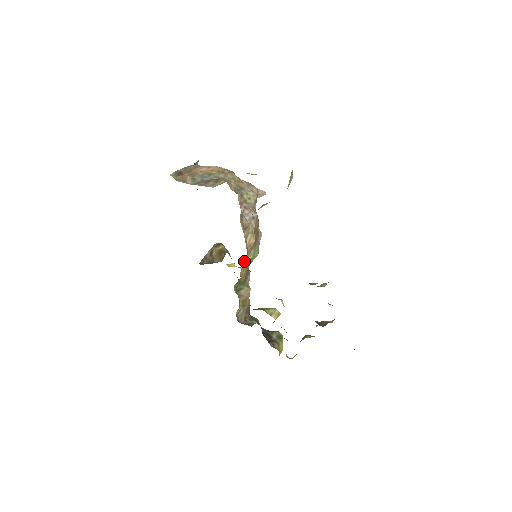
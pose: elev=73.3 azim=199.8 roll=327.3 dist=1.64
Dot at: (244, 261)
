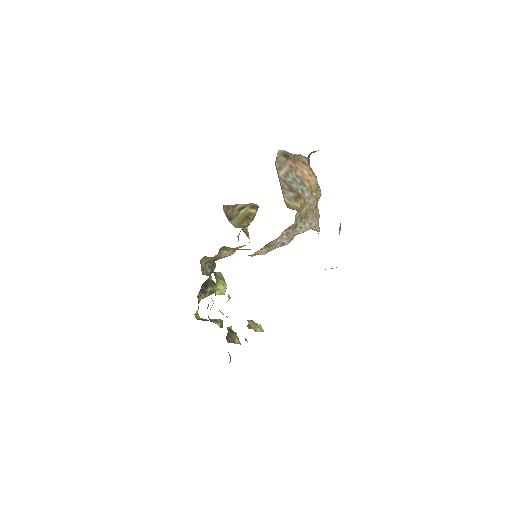
Dot at: occluded
